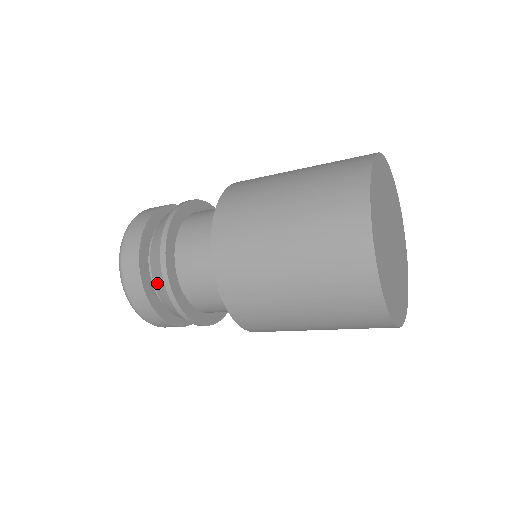
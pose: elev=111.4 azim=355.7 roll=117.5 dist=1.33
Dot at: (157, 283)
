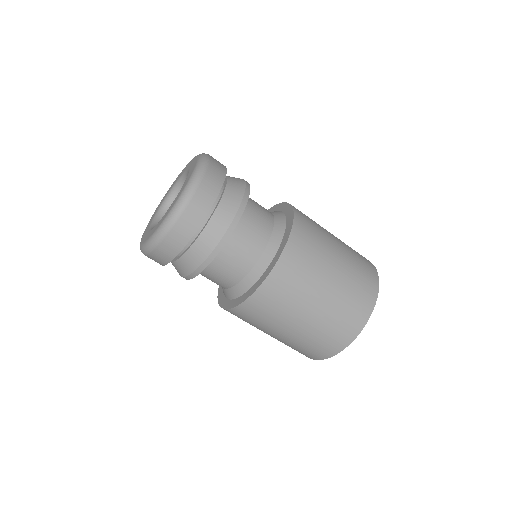
Dot at: (182, 265)
